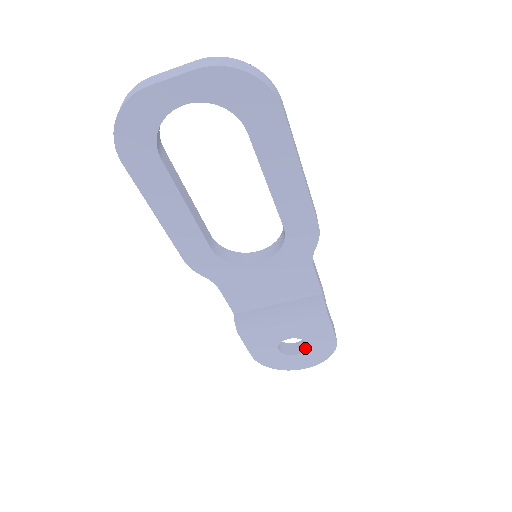
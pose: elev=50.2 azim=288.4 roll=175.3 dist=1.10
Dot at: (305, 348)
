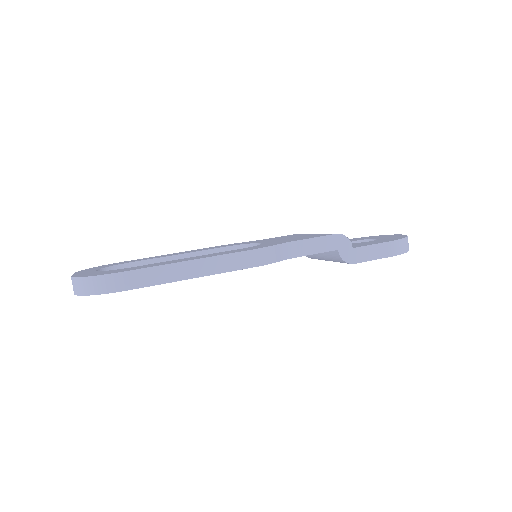
Dot at: occluded
